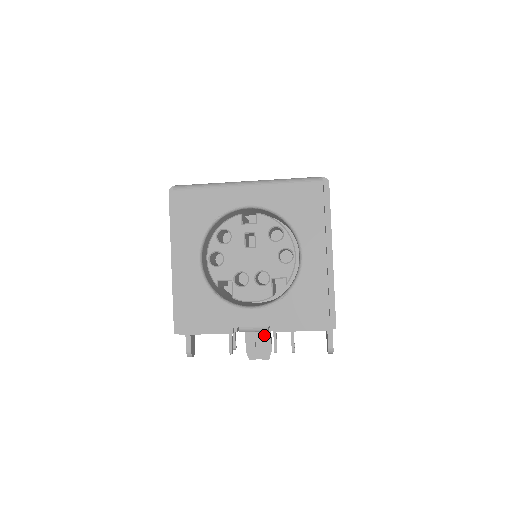
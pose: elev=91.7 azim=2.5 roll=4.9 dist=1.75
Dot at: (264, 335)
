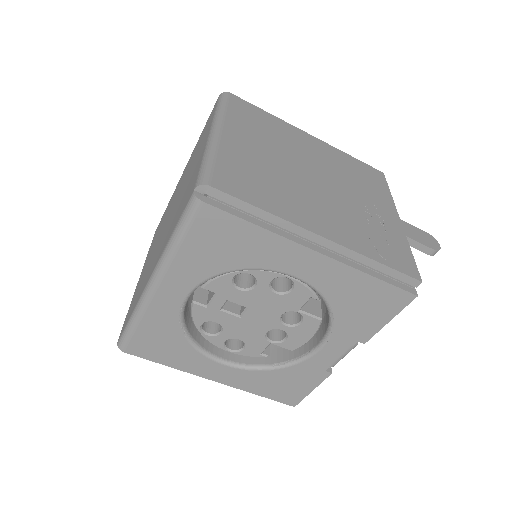
Dot at: occluded
